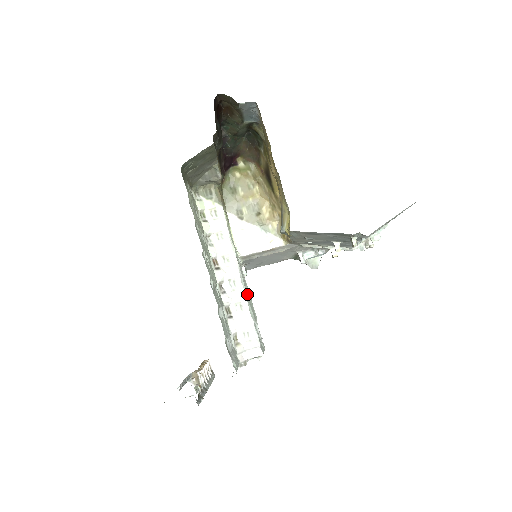
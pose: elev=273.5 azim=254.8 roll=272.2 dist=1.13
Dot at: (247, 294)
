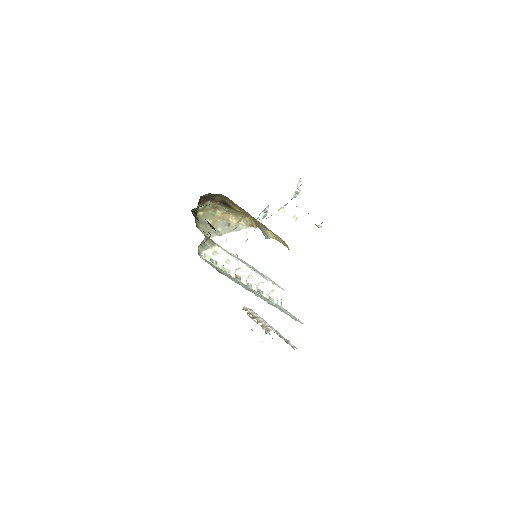
Dot at: occluded
